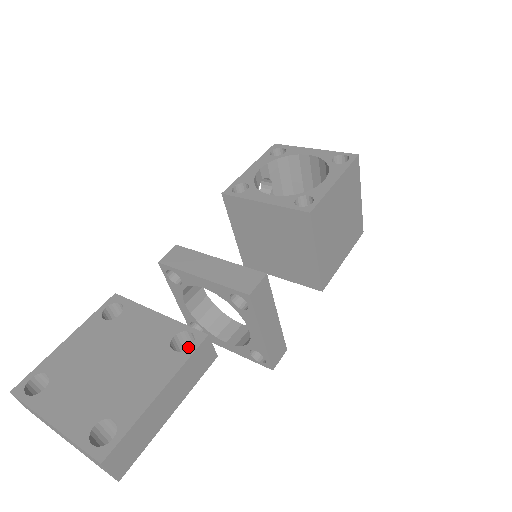
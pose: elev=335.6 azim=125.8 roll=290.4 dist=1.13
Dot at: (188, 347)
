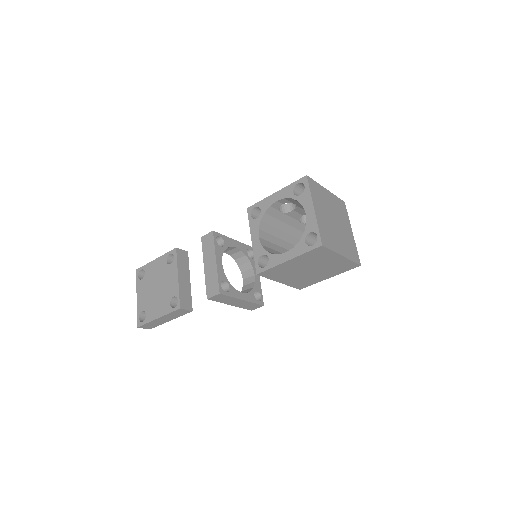
Dot at: occluded
